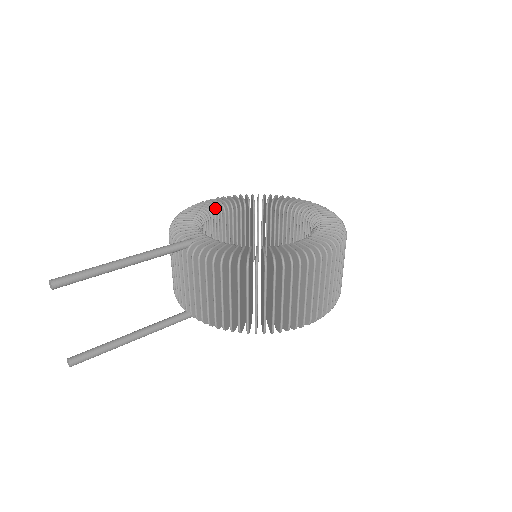
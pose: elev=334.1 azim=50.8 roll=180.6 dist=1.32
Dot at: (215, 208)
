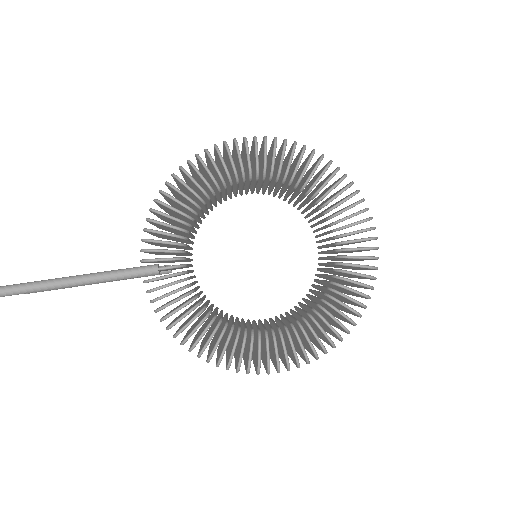
Dot at: (235, 176)
